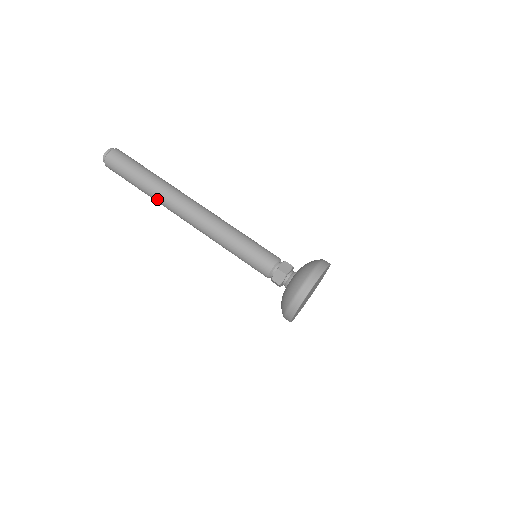
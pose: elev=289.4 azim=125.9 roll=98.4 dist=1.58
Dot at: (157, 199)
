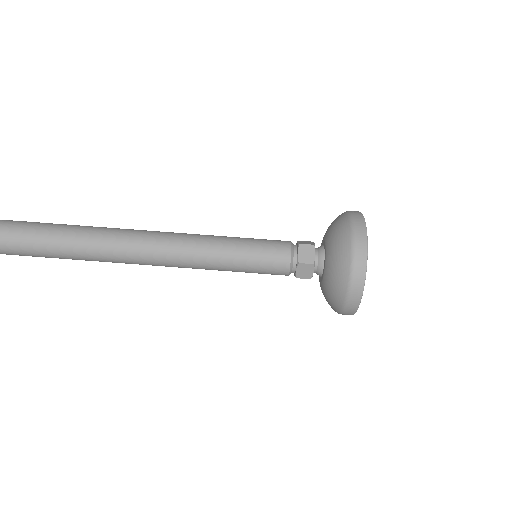
Dot at: (74, 259)
